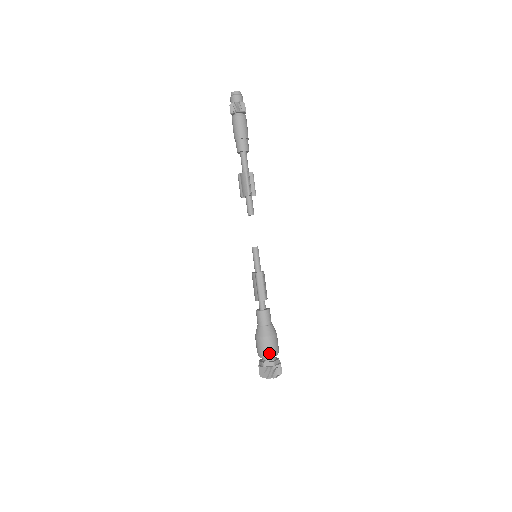
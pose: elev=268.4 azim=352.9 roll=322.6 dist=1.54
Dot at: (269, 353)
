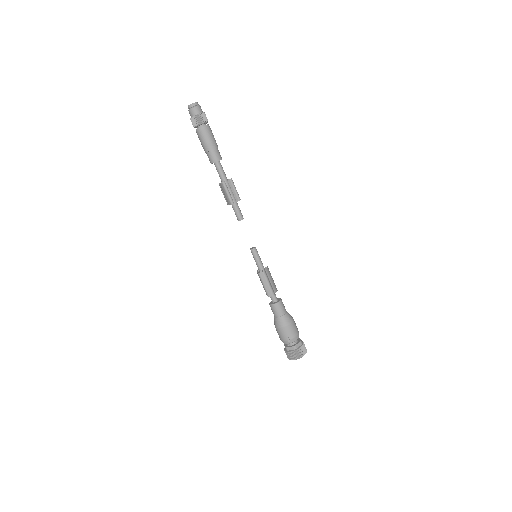
Dot at: (288, 340)
